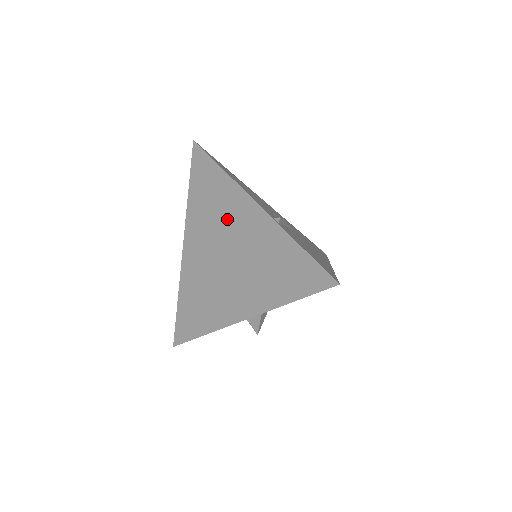
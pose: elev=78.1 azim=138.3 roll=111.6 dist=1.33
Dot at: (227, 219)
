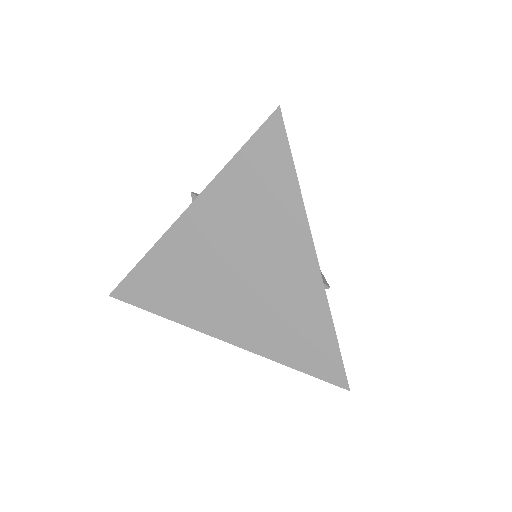
Dot at: (267, 241)
